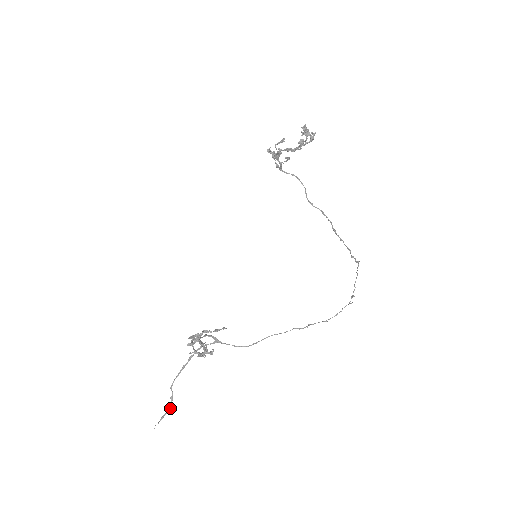
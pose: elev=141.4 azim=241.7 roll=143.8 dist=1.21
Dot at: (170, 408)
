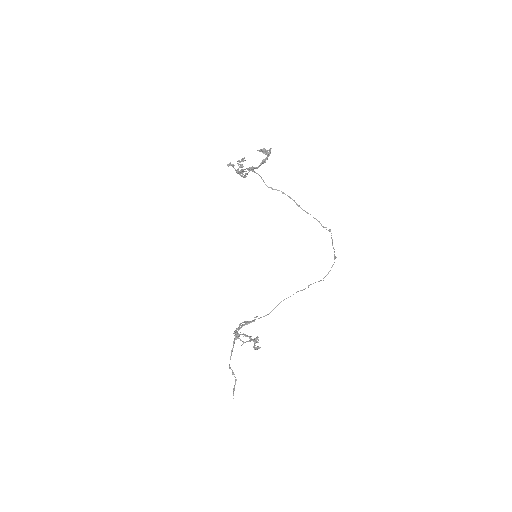
Dot at: (235, 381)
